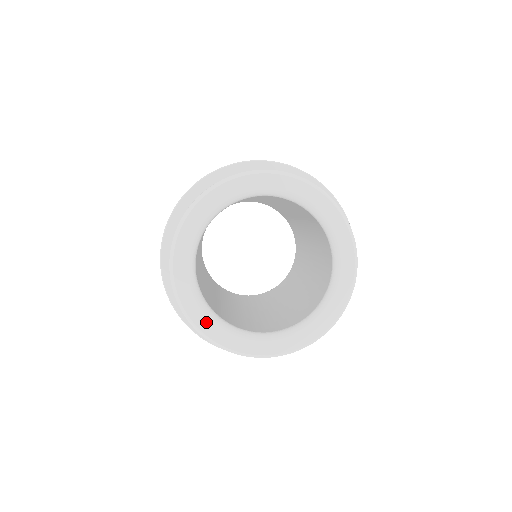
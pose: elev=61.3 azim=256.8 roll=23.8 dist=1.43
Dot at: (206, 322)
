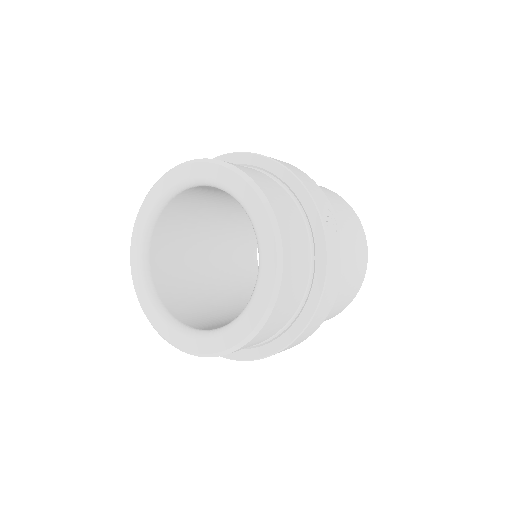
Dot at: (178, 337)
